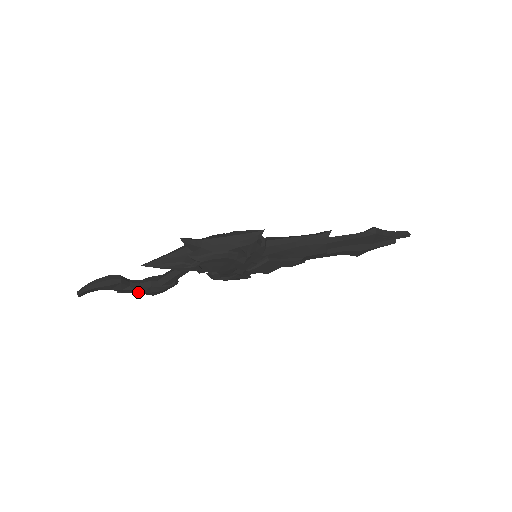
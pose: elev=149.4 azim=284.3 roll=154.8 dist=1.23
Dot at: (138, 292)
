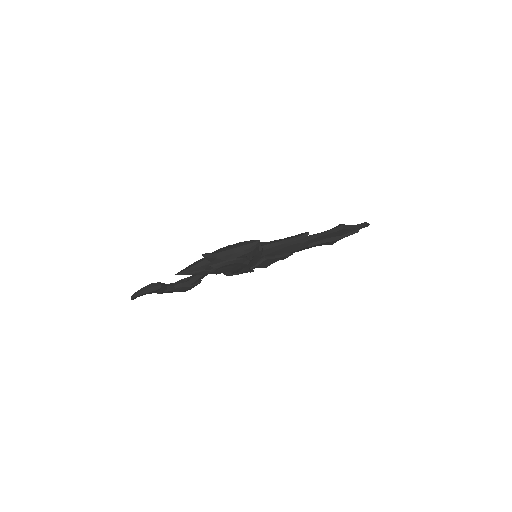
Dot at: occluded
